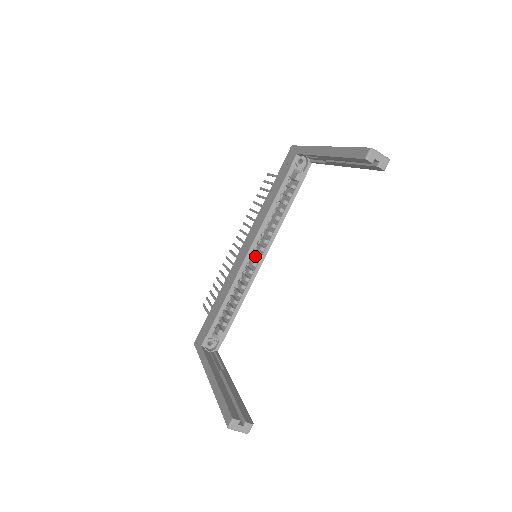
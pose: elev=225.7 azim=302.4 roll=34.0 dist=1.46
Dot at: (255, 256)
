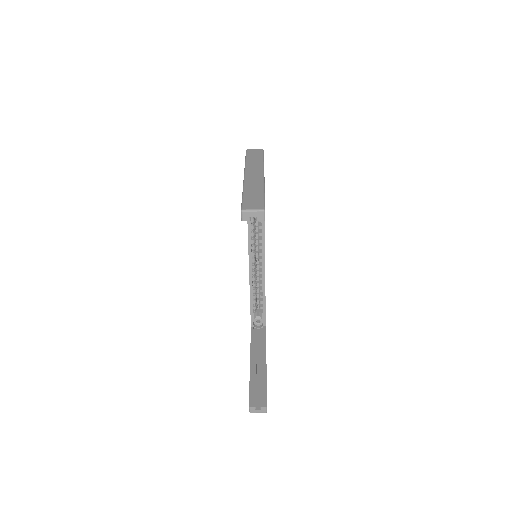
Dot at: (258, 254)
